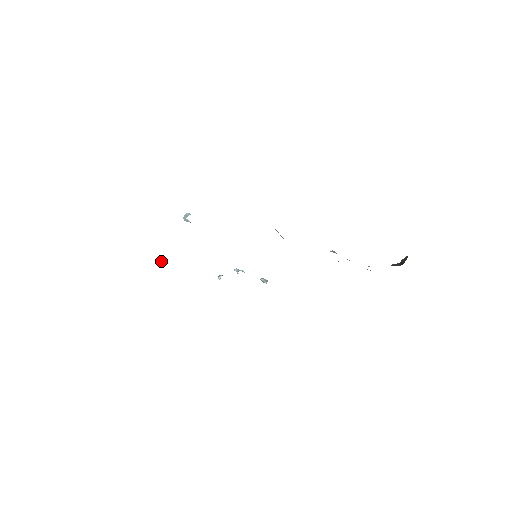
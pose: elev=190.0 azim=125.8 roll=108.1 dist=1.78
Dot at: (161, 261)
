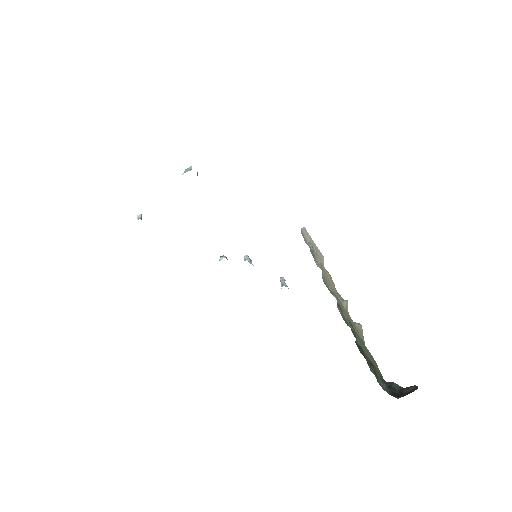
Dot at: (140, 217)
